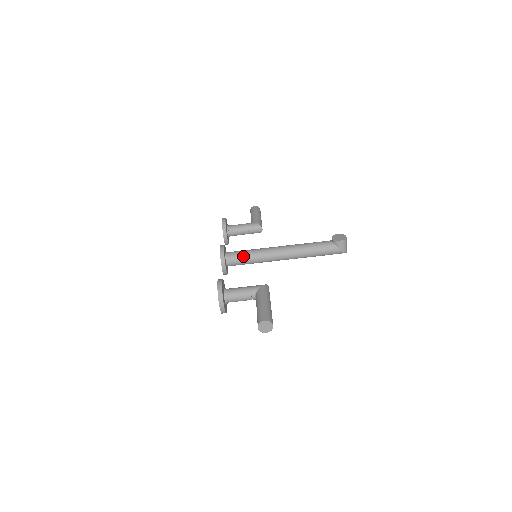
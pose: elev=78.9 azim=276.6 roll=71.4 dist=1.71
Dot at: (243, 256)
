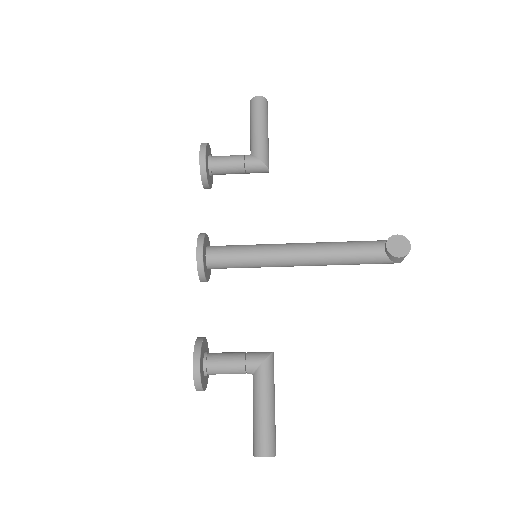
Dot at: (235, 263)
